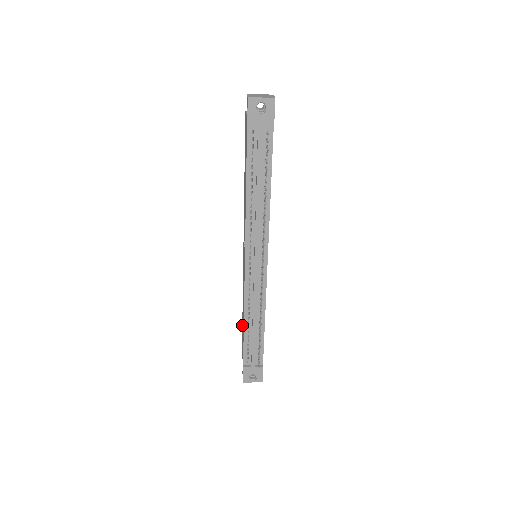
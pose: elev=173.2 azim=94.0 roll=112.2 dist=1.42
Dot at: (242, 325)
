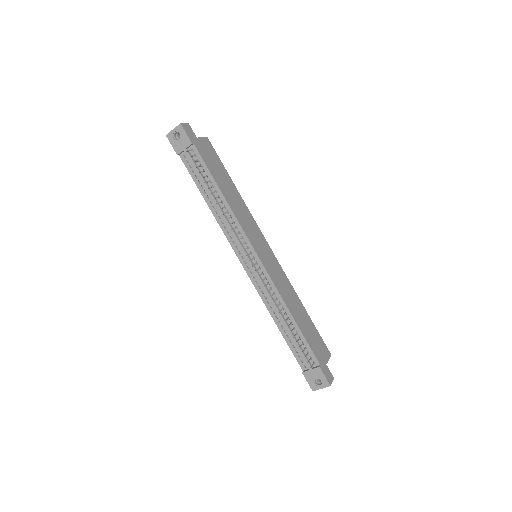
Dot at: occluded
